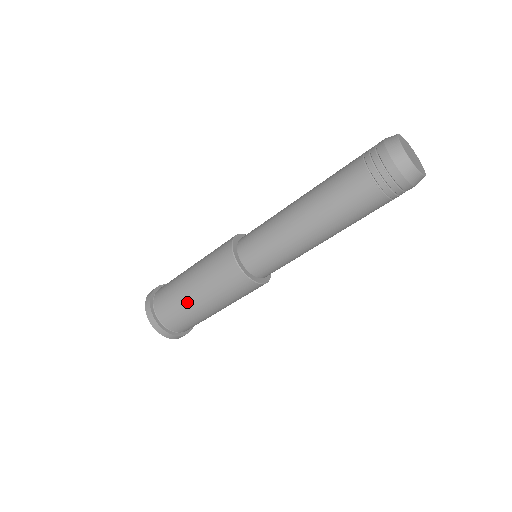
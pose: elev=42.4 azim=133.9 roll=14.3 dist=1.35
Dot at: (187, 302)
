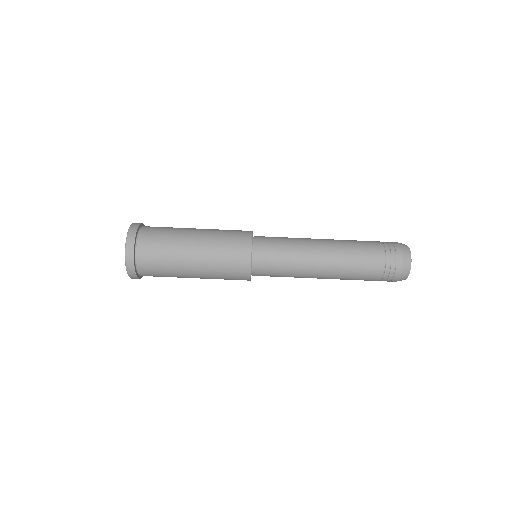
Dot at: (180, 256)
